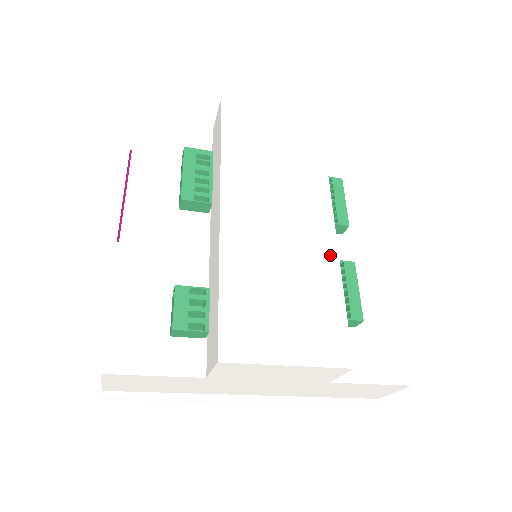
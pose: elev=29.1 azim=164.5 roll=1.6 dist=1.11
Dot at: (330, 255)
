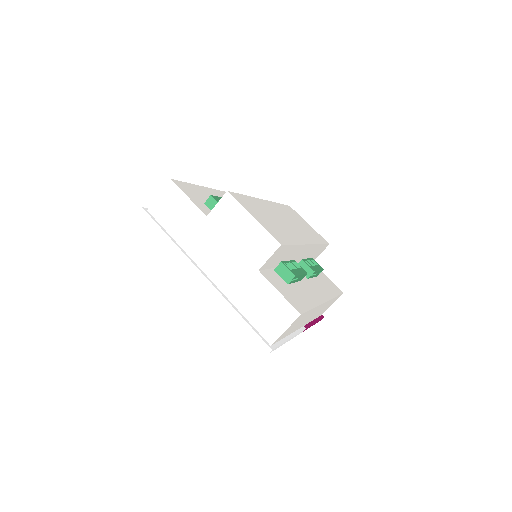
Dot at: (299, 241)
